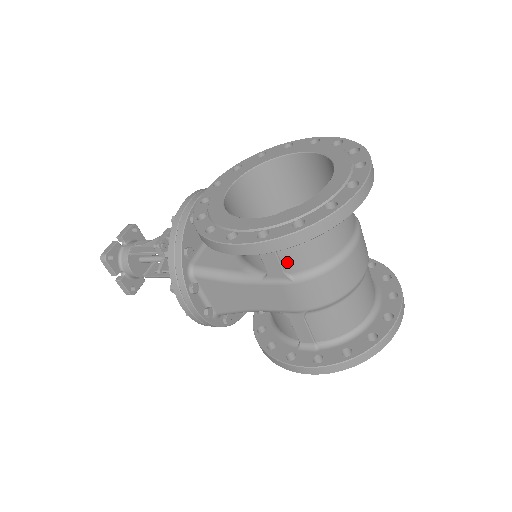
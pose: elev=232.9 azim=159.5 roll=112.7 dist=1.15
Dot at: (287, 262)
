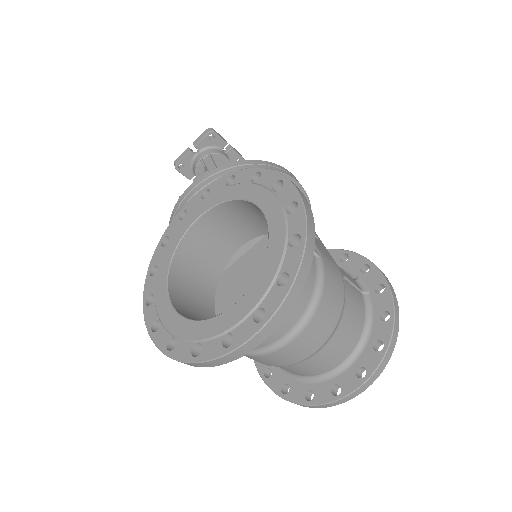
Dot at: occluded
